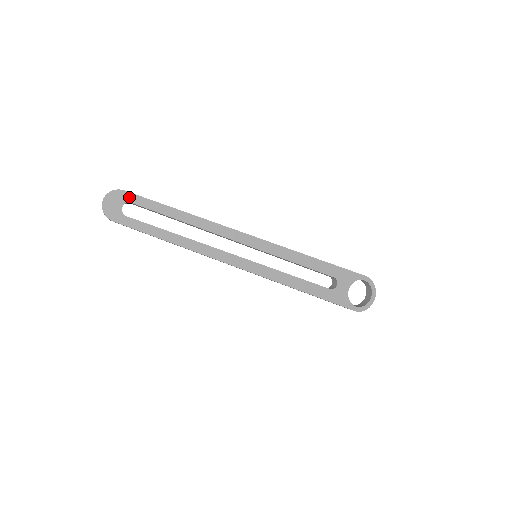
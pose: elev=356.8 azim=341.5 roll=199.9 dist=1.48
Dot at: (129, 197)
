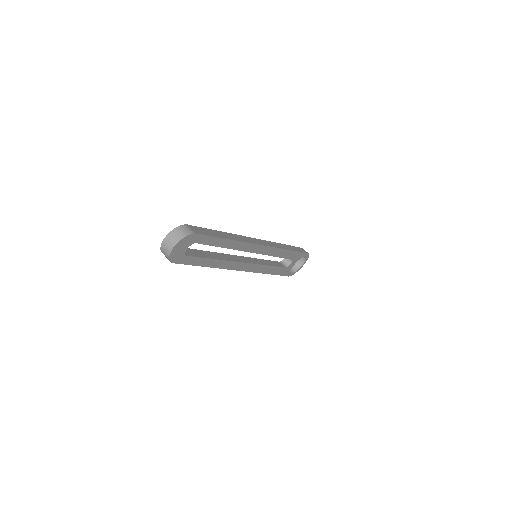
Dot at: (197, 238)
